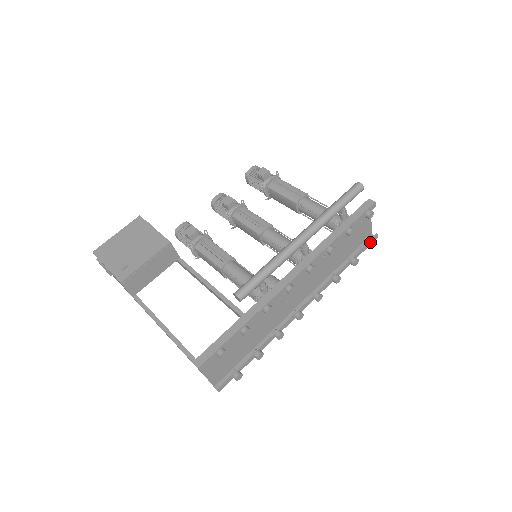
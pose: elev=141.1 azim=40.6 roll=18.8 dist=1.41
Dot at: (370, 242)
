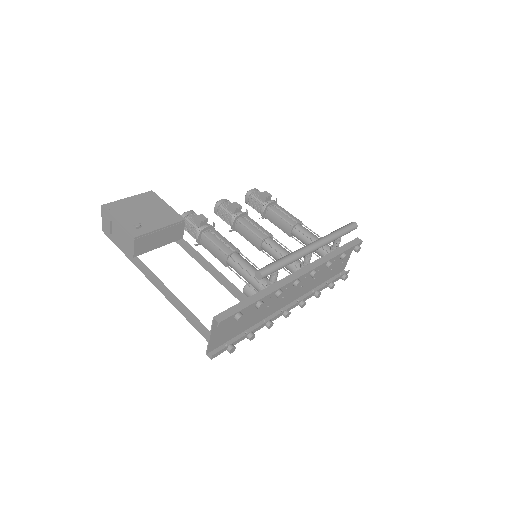
Dot at: (345, 274)
